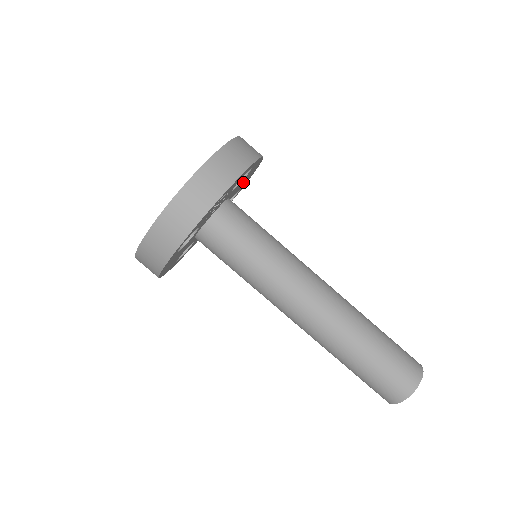
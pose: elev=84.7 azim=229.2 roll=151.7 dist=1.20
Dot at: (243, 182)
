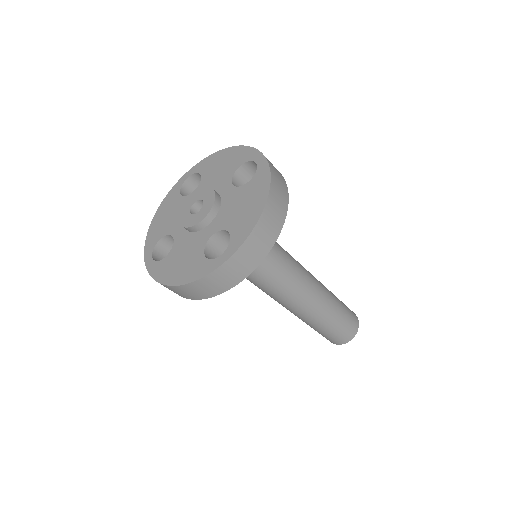
Dot at: occluded
